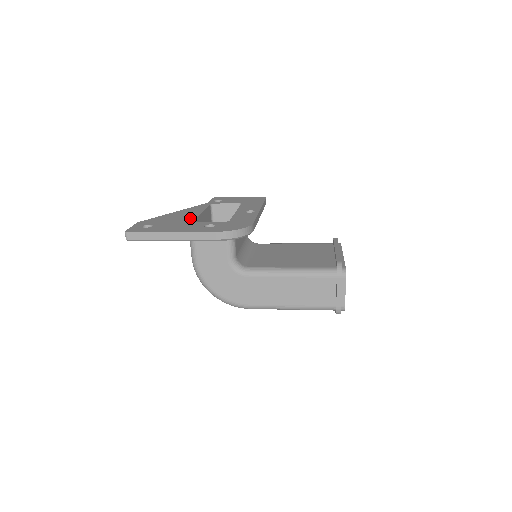
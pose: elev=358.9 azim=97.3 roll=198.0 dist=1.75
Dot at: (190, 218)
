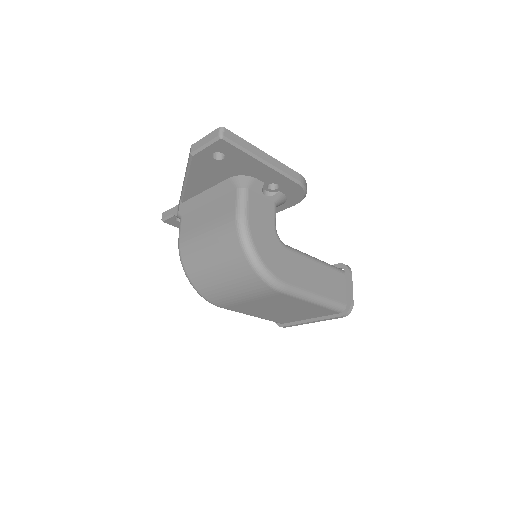
Dot at: occluded
